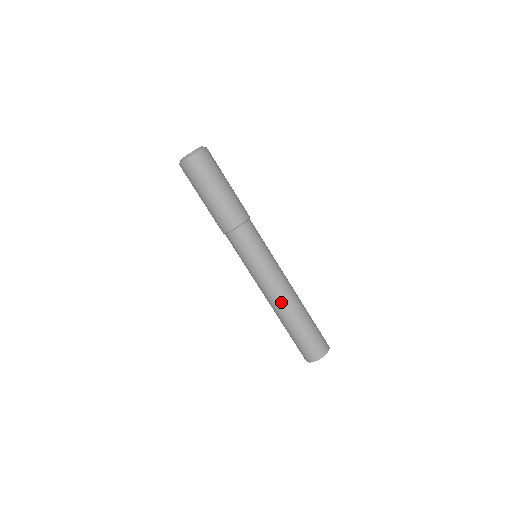
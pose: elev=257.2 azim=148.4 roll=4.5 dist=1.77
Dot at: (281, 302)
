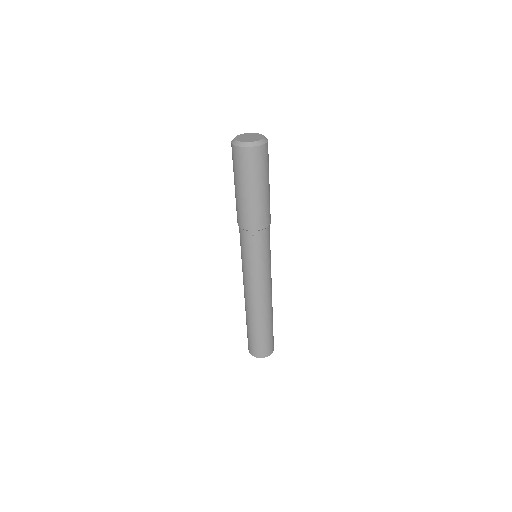
Dot at: (246, 302)
